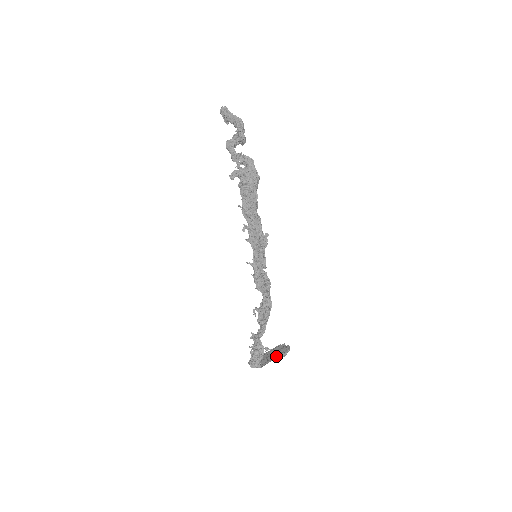
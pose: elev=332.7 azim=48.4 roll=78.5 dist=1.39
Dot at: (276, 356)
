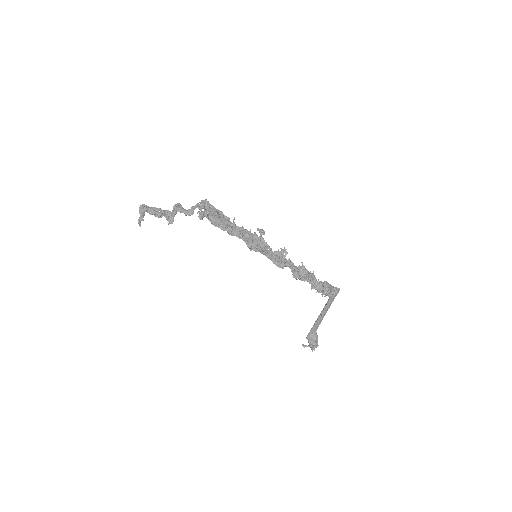
Dot at: occluded
